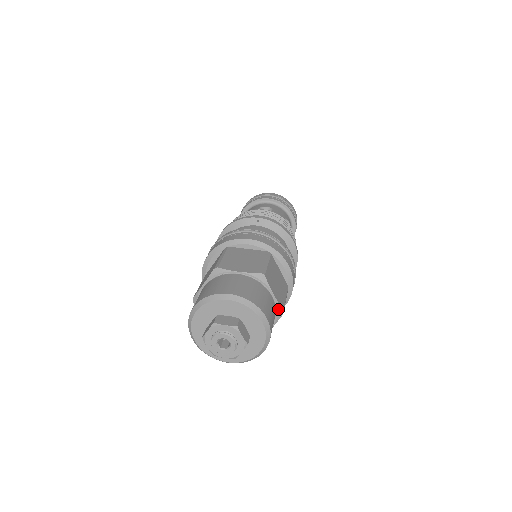
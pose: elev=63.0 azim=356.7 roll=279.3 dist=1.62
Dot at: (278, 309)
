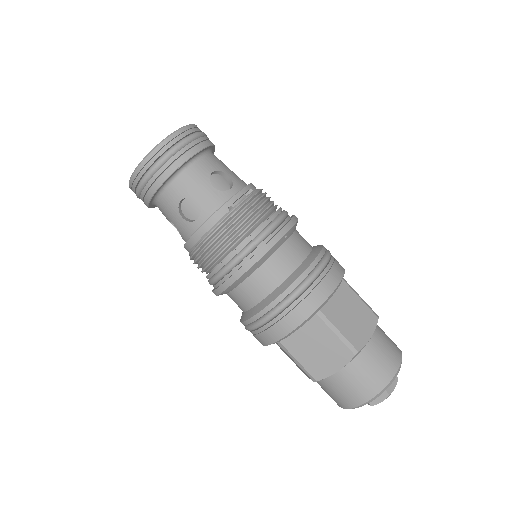
Dot at: occluded
